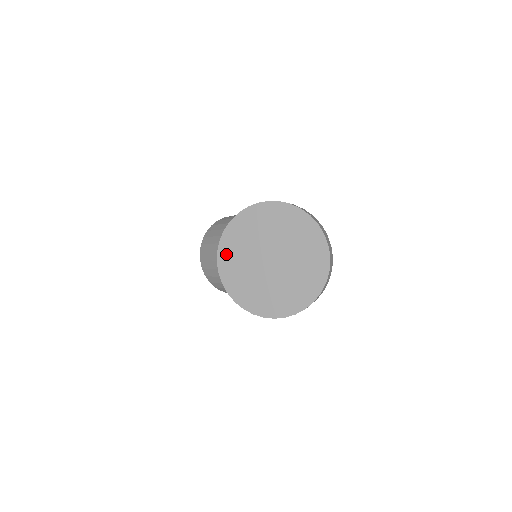
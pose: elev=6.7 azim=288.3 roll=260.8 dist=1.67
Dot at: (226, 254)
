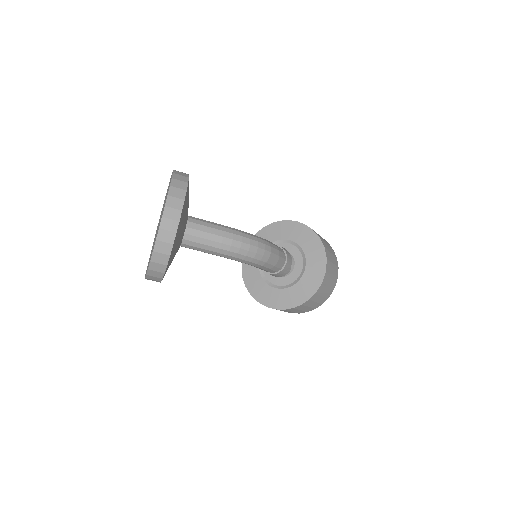
Dot at: occluded
